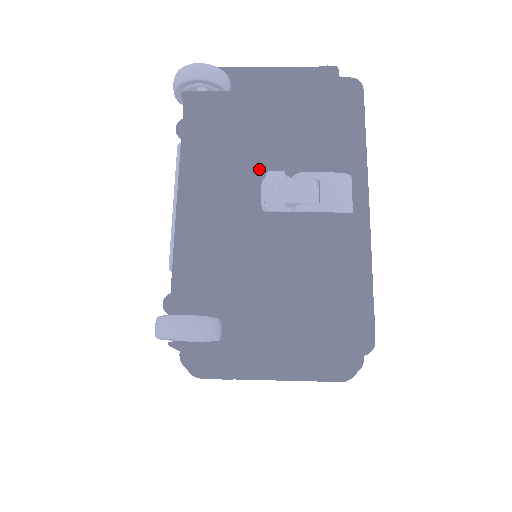
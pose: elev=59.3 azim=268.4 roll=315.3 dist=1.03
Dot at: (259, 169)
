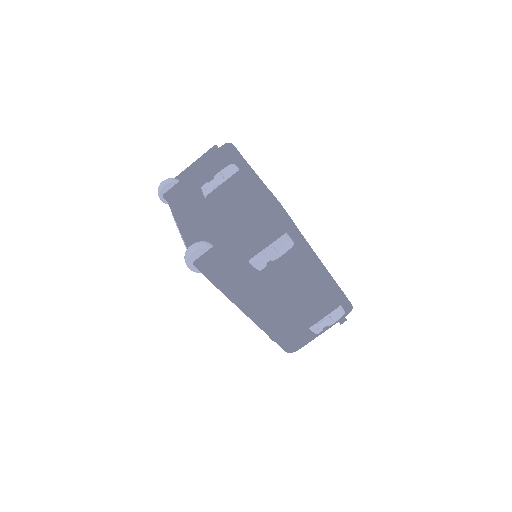
Dot at: (202, 193)
